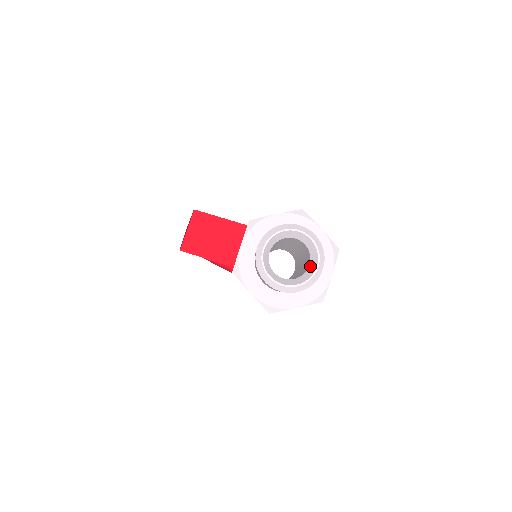
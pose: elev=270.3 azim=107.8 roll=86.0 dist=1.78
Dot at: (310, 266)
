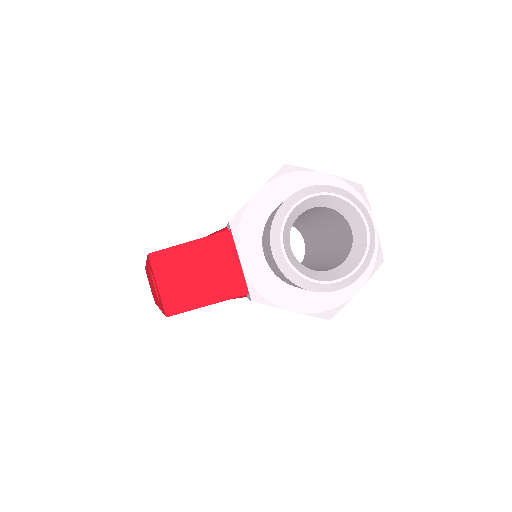
Dot at: (354, 231)
